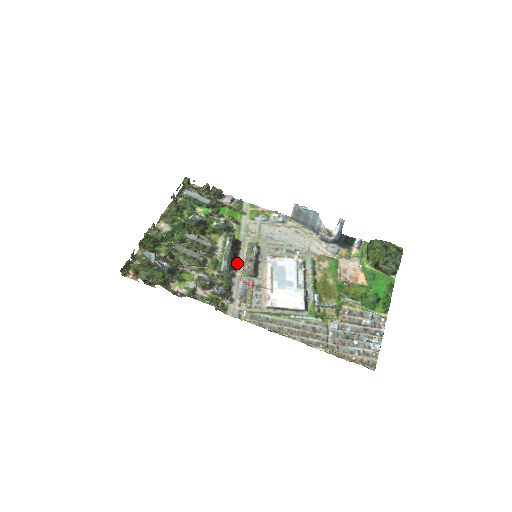
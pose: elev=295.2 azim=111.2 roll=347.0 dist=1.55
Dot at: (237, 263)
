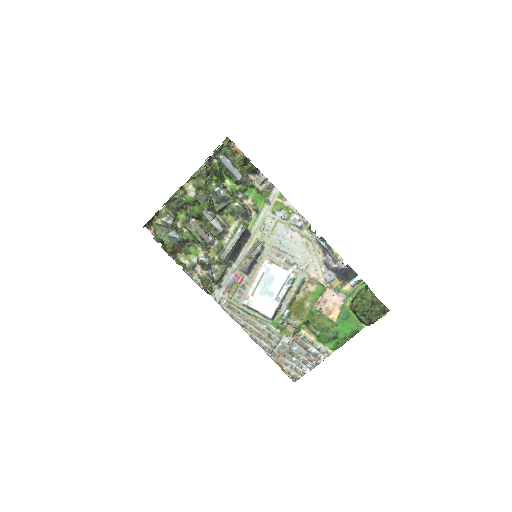
Dot at: (238, 255)
